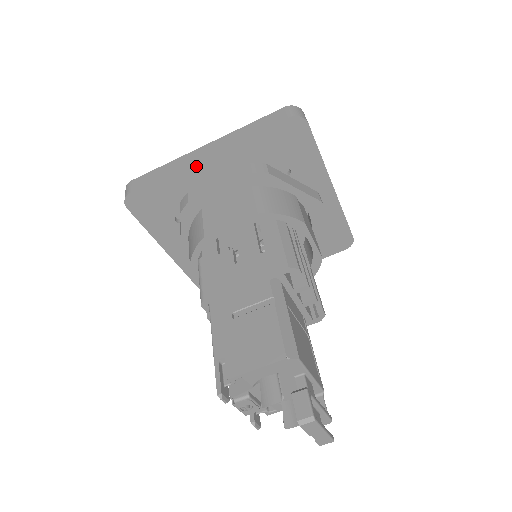
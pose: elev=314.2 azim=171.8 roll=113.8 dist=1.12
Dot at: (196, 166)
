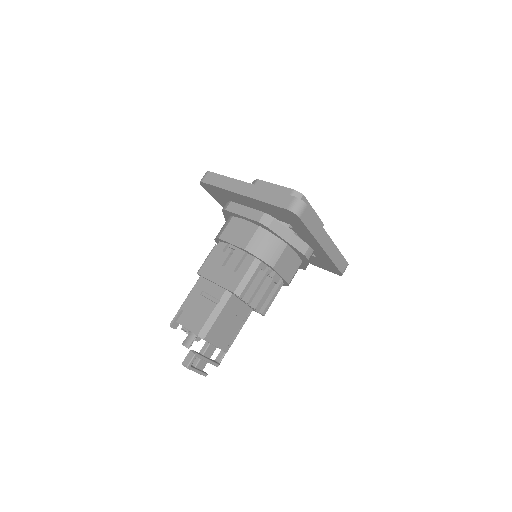
Dot at: (236, 194)
